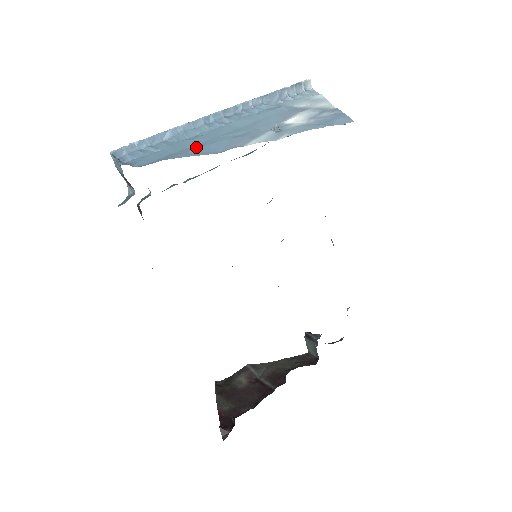
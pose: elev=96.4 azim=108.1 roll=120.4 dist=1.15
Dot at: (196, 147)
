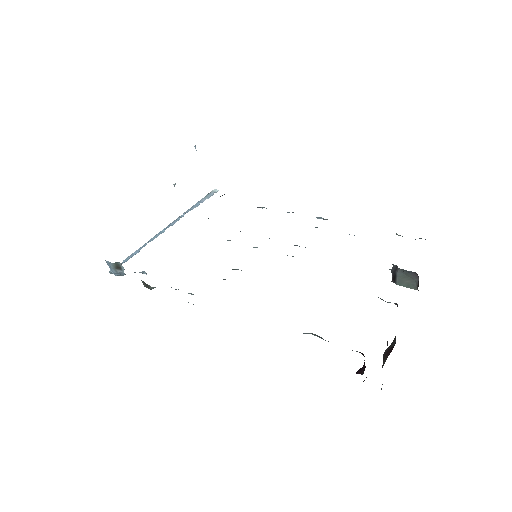
Dot at: occluded
